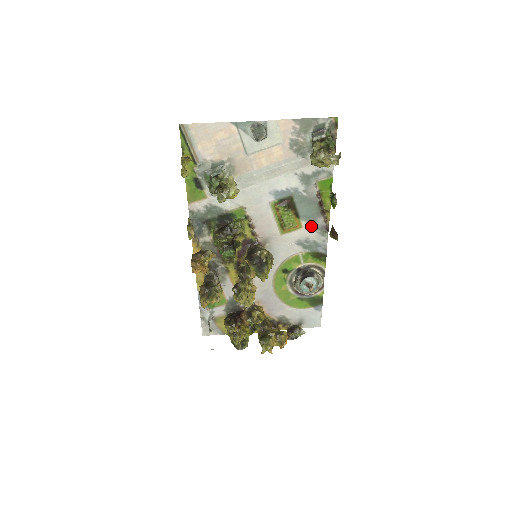
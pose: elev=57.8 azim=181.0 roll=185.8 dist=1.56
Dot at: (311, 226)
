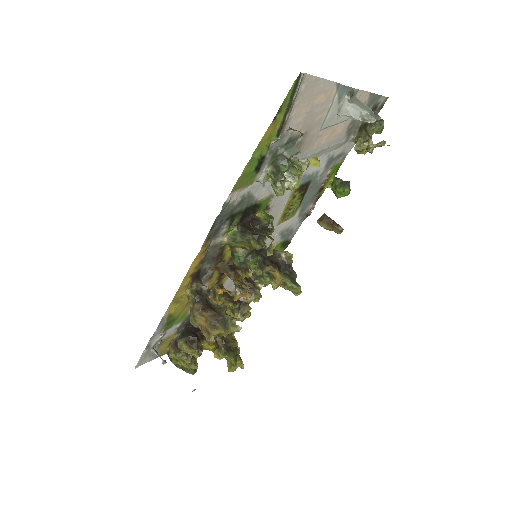
Dot at: (300, 213)
